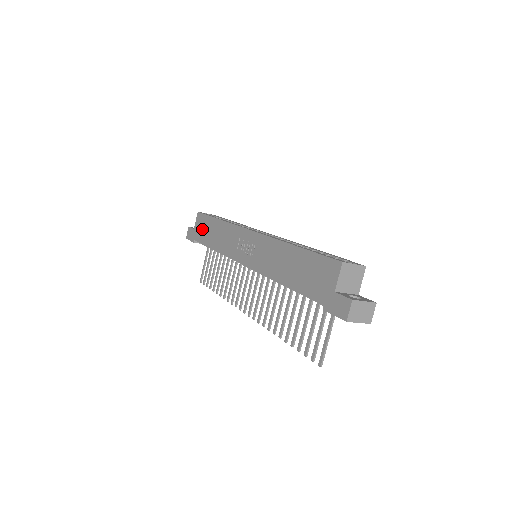
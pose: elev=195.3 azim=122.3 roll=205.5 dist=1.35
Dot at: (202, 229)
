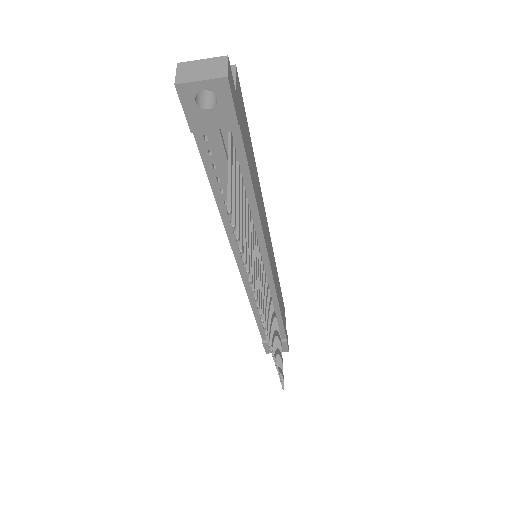
Dot at: occluded
